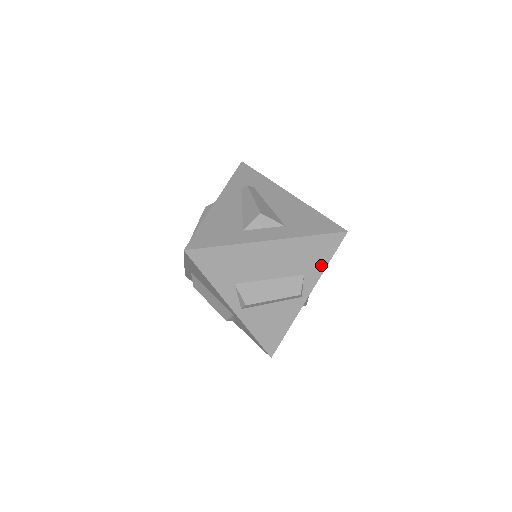
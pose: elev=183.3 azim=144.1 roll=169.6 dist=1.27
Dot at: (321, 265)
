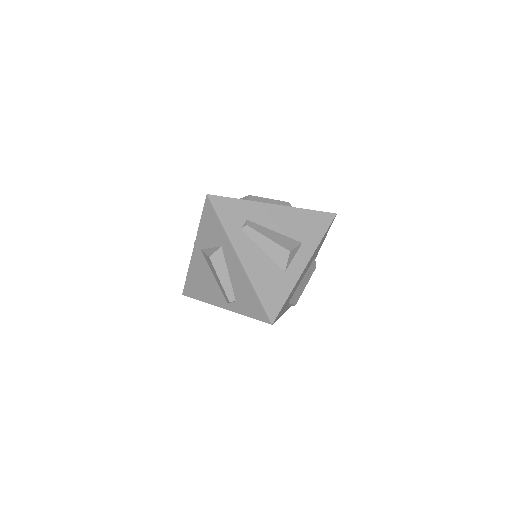
Dot at: (322, 243)
